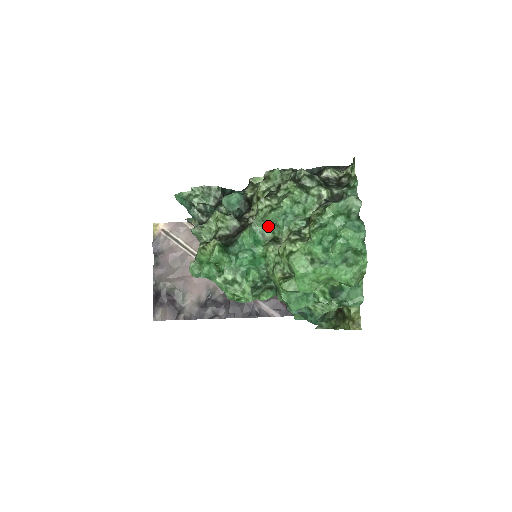
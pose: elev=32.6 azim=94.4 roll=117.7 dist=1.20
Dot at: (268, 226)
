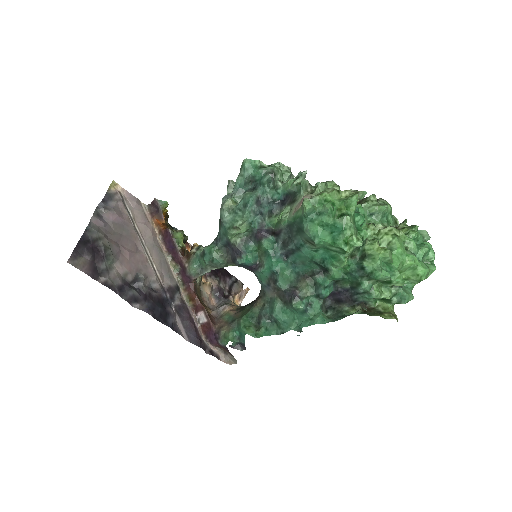
Dot at: (367, 215)
